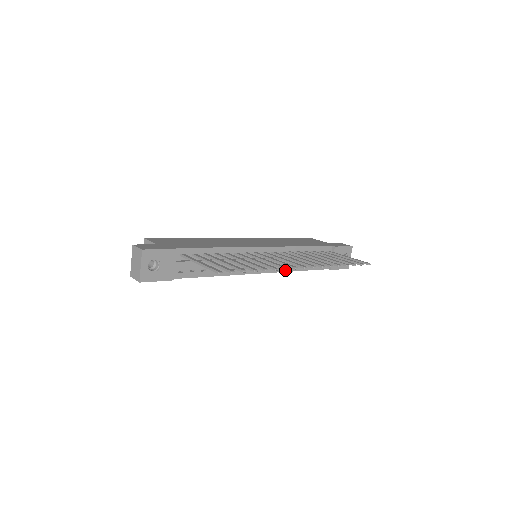
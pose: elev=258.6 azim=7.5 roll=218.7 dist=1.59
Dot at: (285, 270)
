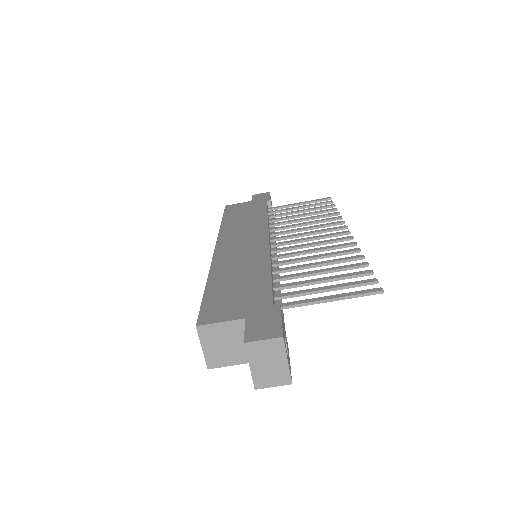
Dot at: occluded
